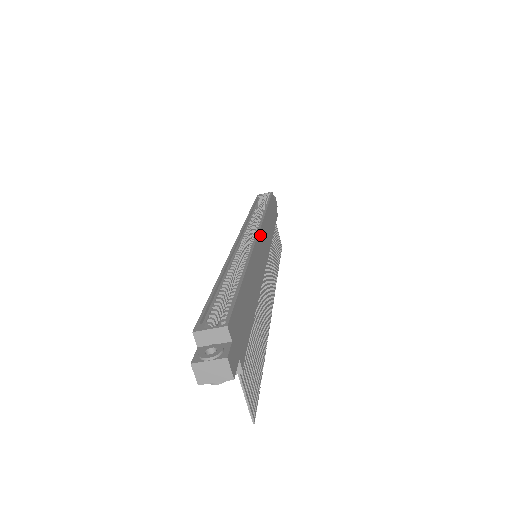
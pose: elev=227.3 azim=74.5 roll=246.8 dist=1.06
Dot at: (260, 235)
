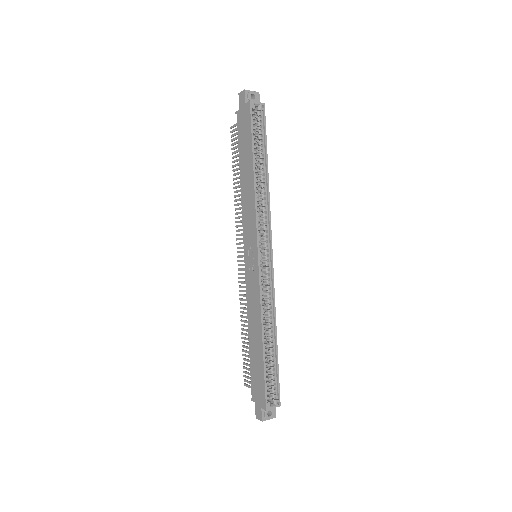
Dot at: (271, 254)
